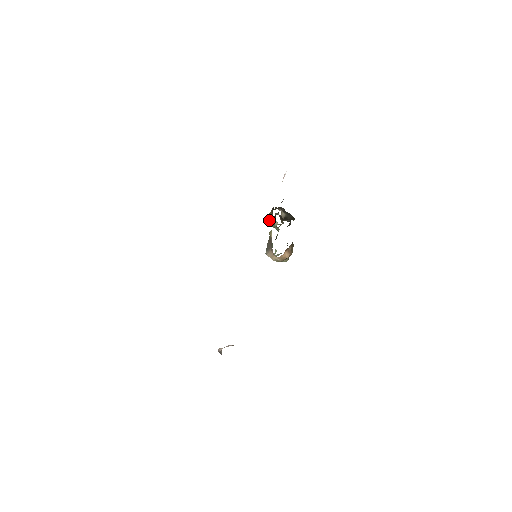
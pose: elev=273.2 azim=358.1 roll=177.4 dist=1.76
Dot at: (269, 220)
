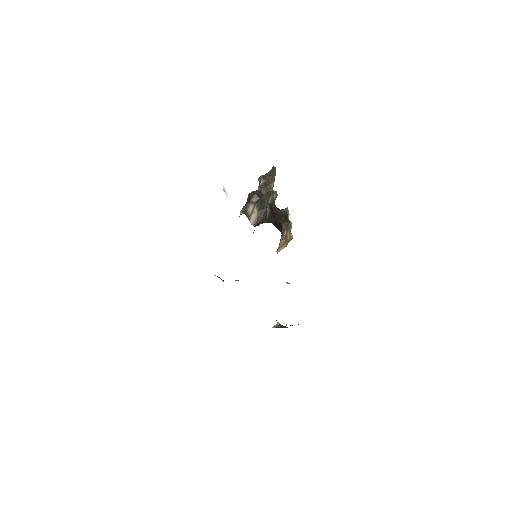
Dot at: occluded
